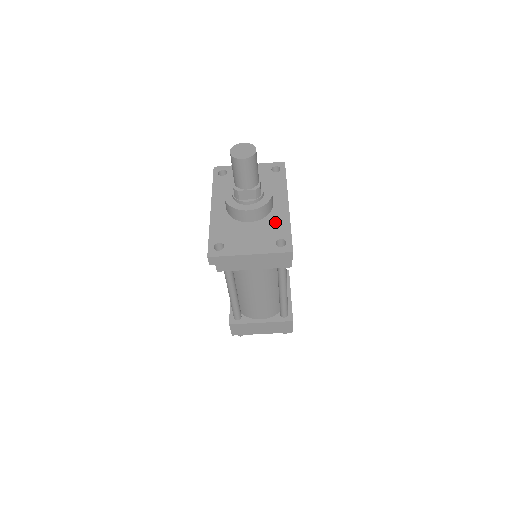
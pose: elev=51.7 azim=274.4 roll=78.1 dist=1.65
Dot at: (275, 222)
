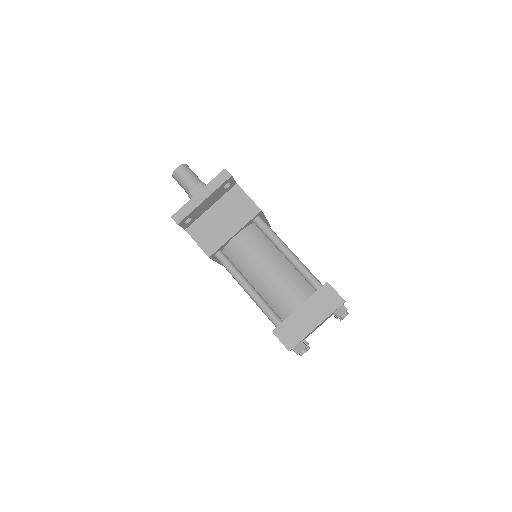
Dot at: occluded
